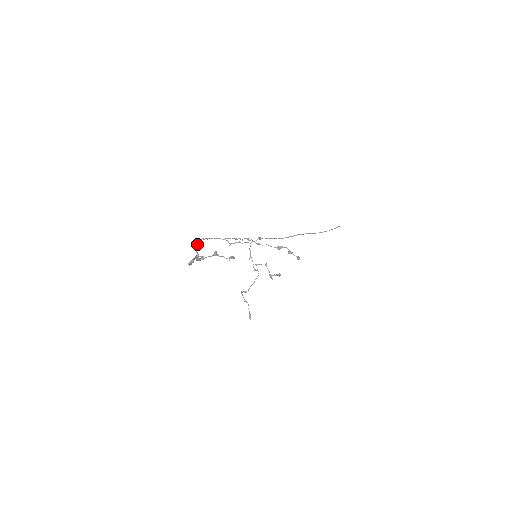
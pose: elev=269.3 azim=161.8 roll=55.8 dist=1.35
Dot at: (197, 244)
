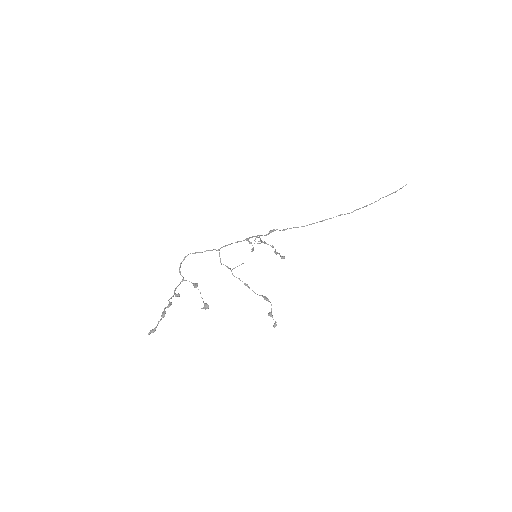
Dot at: occluded
